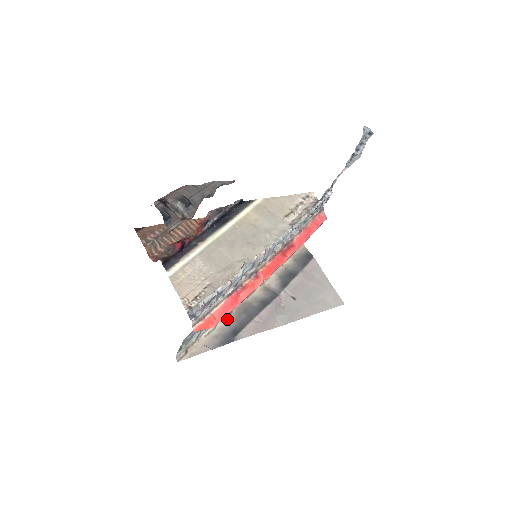
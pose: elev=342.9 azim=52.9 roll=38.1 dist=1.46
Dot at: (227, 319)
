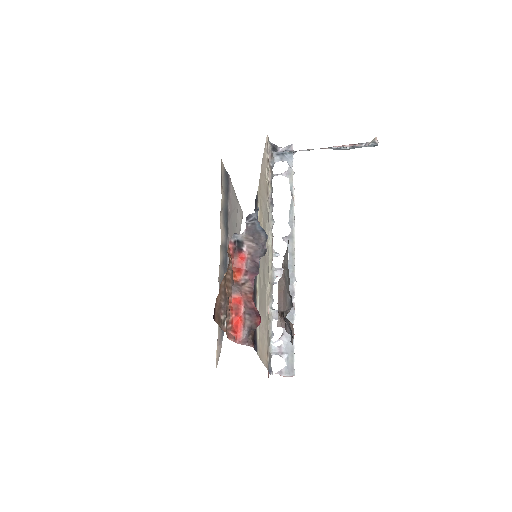
Dot at: occluded
